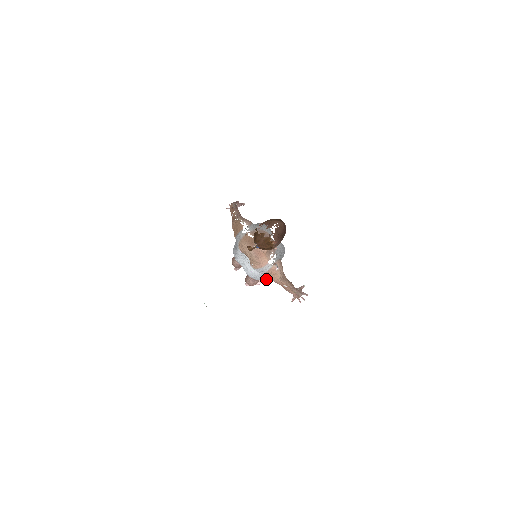
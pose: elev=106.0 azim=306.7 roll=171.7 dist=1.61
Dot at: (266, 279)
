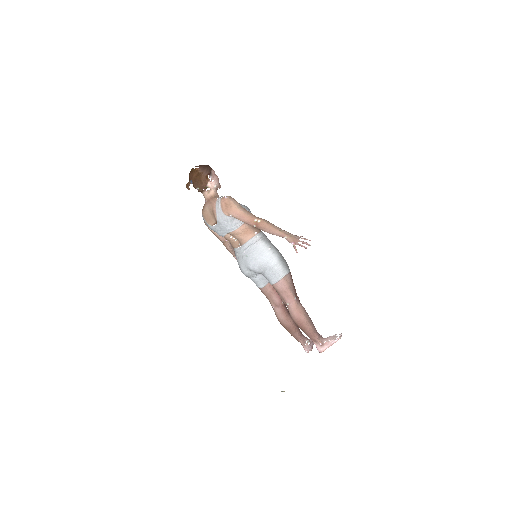
Dot at: (271, 262)
